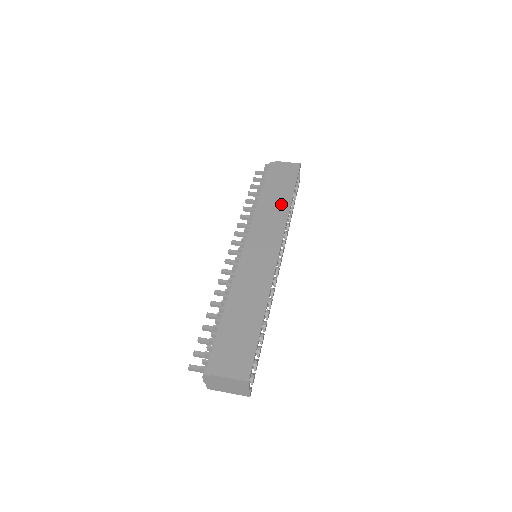
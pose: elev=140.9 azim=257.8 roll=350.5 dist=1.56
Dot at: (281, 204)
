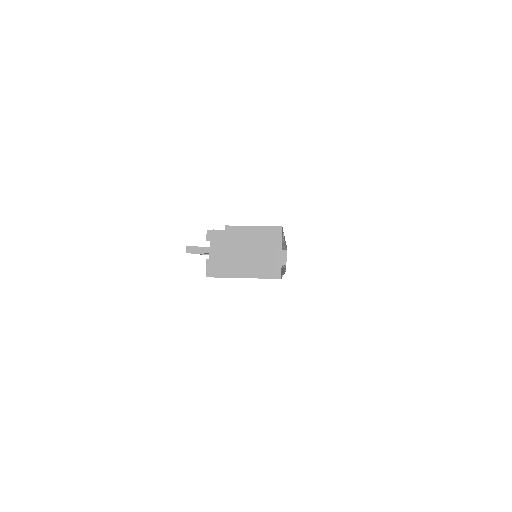
Dot at: occluded
